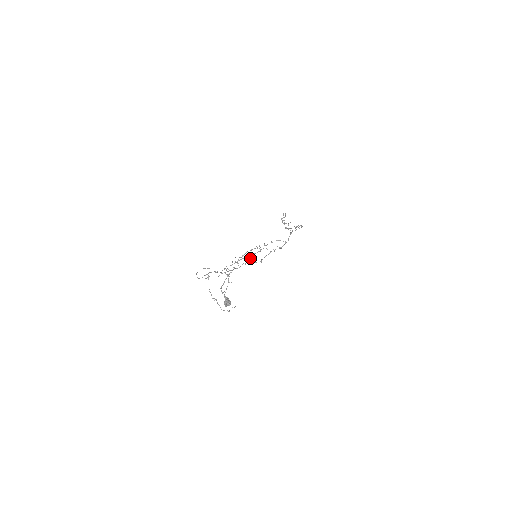
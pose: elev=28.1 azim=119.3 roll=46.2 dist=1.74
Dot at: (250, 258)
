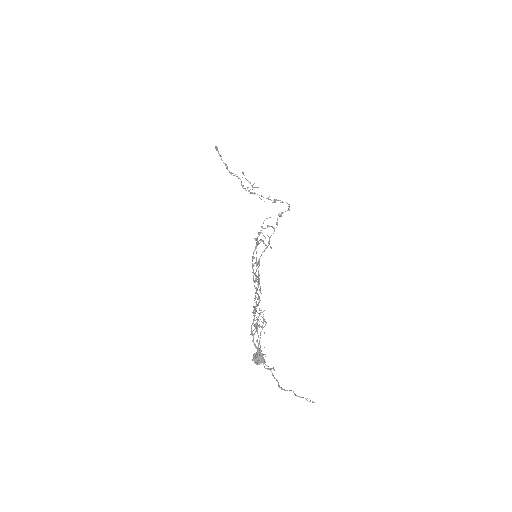
Dot at: (255, 262)
